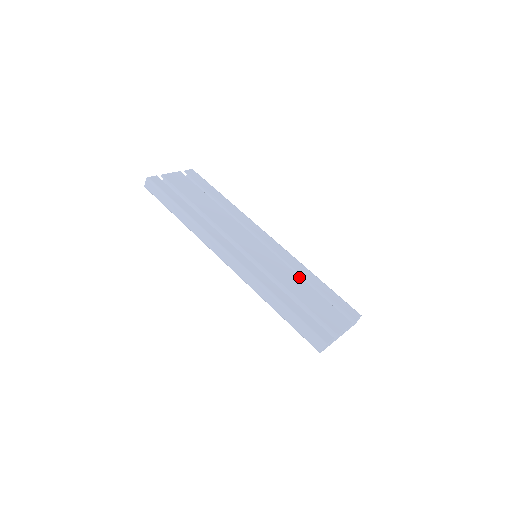
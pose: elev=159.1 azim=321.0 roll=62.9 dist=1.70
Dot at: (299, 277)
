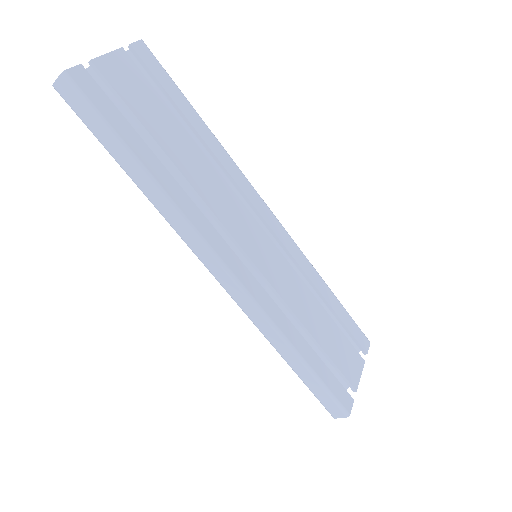
Dot at: (312, 295)
